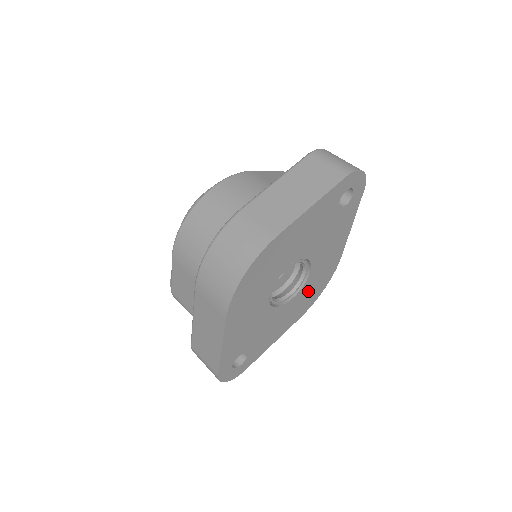
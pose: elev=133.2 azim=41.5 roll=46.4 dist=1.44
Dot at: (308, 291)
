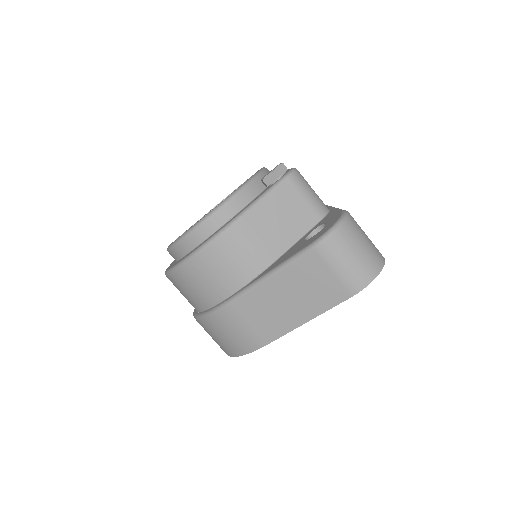
Dot at: occluded
